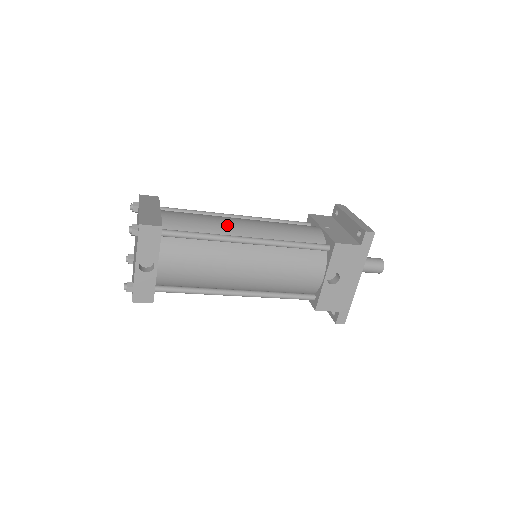
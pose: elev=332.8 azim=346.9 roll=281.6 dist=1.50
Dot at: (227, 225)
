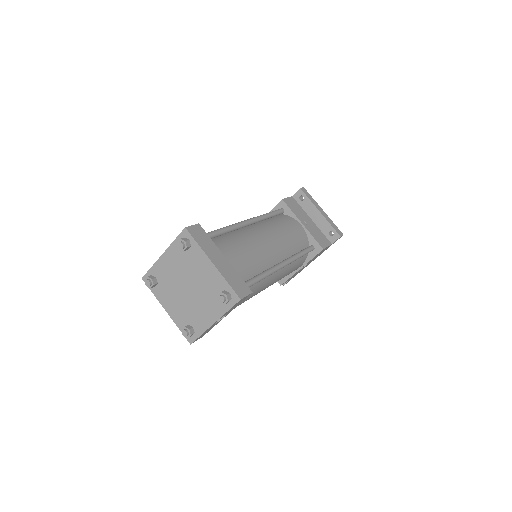
Dot at: (265, 253)
